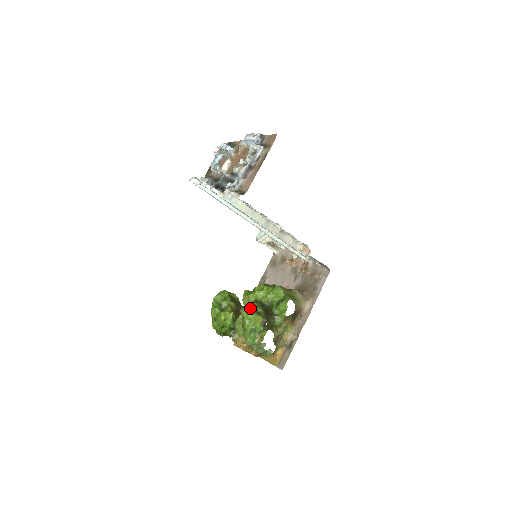
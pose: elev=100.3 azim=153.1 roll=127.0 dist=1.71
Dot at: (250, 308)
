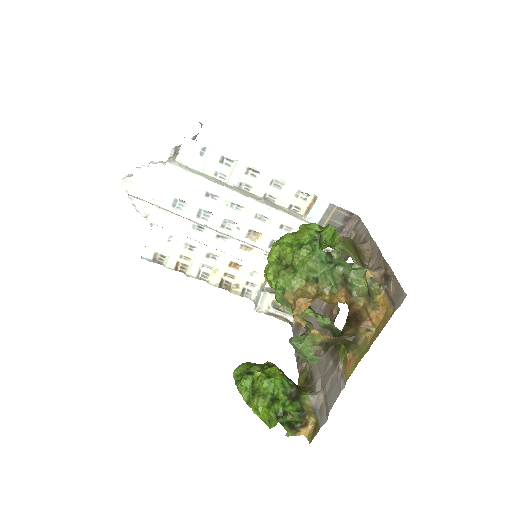
Dot at: (279, 239)
